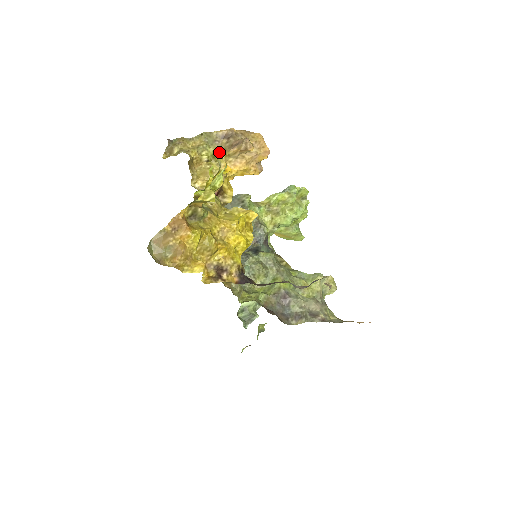
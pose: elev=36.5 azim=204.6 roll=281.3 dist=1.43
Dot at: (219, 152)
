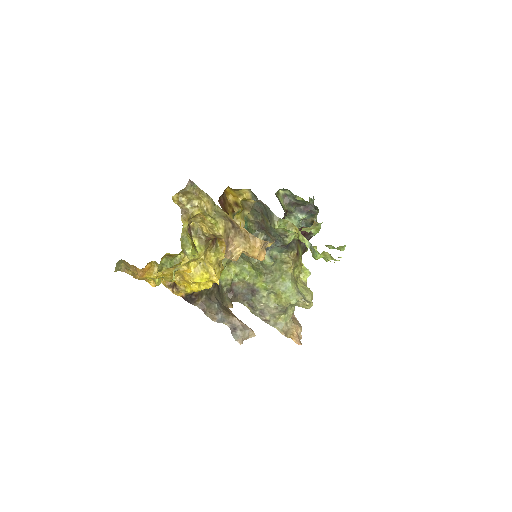
Dot at: (221, 227)
